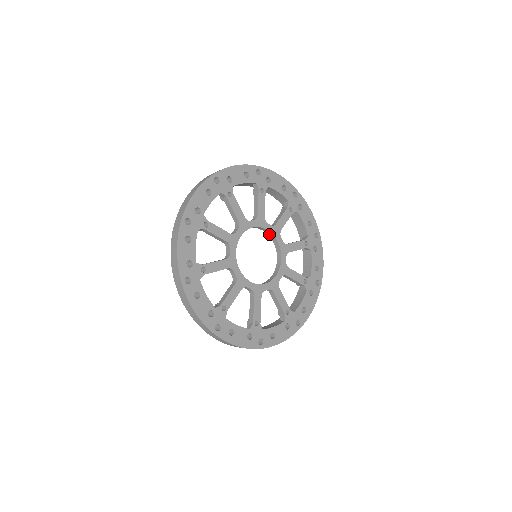
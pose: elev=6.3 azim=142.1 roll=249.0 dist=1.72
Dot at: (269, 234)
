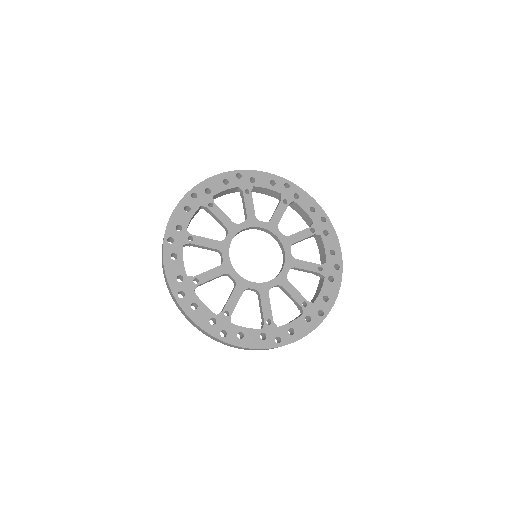
Dot at: (279, 243)
